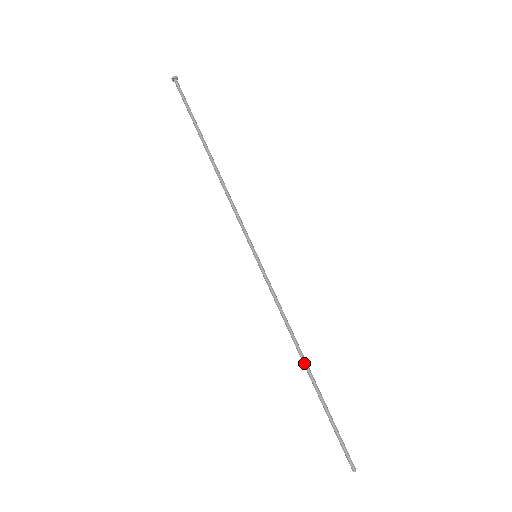
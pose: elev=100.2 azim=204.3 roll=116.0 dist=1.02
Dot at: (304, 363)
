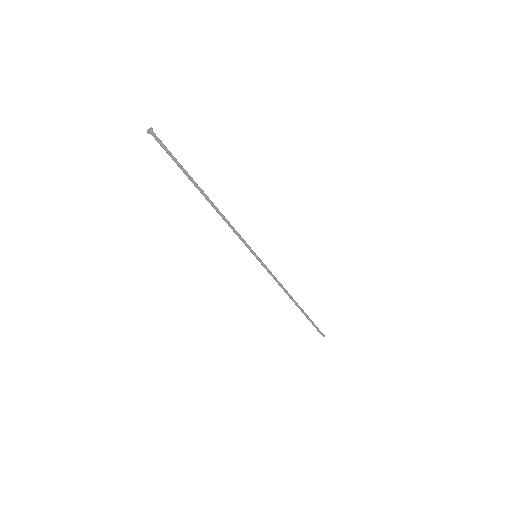
Dot at: (294, 302)
